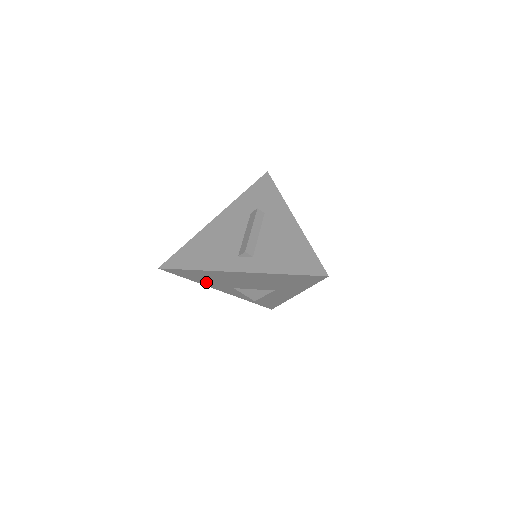
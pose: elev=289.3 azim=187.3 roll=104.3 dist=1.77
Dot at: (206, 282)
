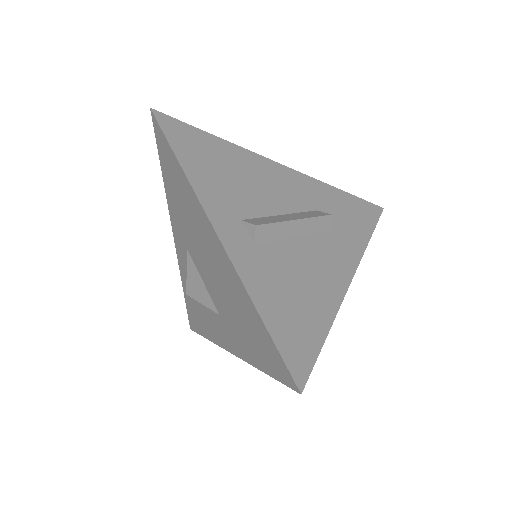
Dot at: (173, 202)
